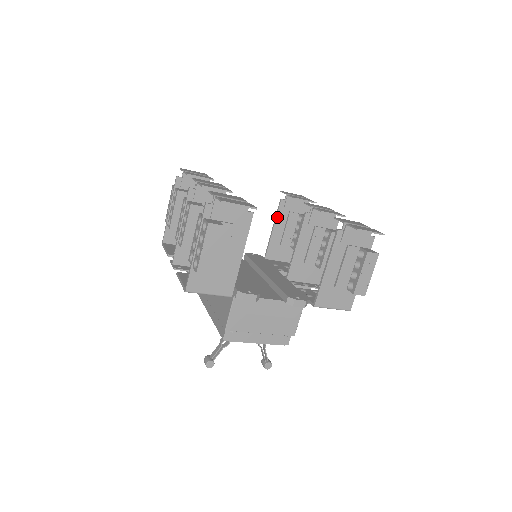
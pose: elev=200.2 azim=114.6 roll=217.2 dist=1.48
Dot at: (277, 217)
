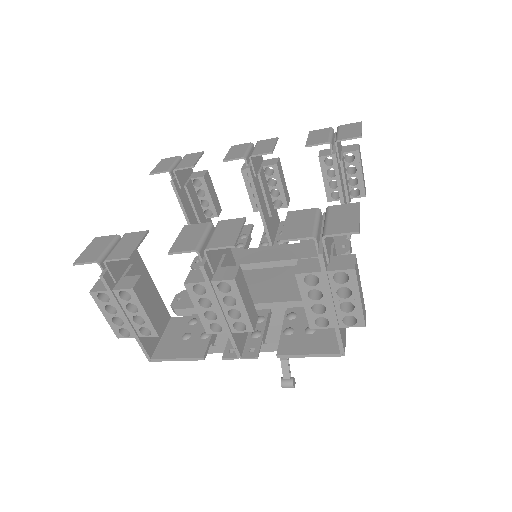
Dot at: (182, 203)
